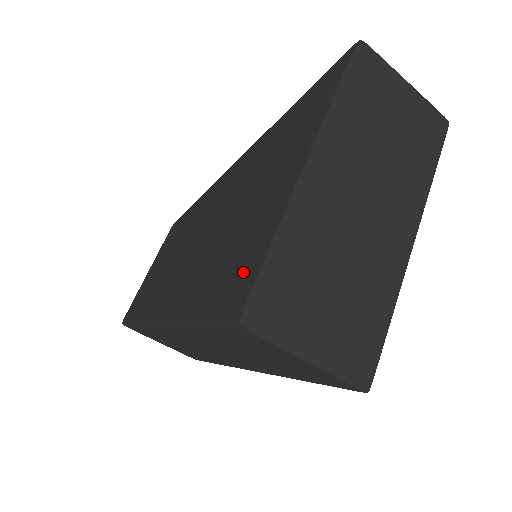
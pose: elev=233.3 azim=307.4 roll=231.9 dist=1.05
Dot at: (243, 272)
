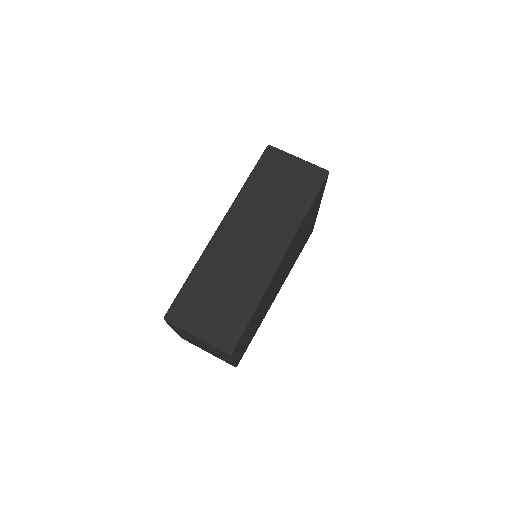
Dot at: occluded
